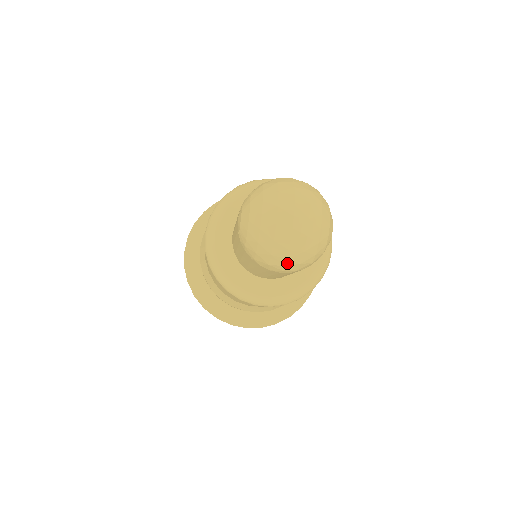
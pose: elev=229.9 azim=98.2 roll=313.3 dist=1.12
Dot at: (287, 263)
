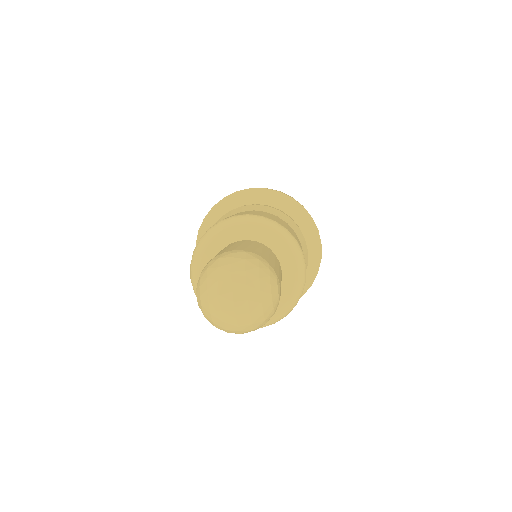
Dot at: (242, 332)
